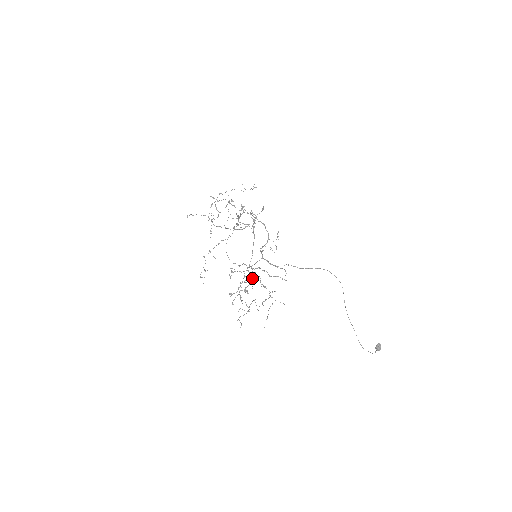
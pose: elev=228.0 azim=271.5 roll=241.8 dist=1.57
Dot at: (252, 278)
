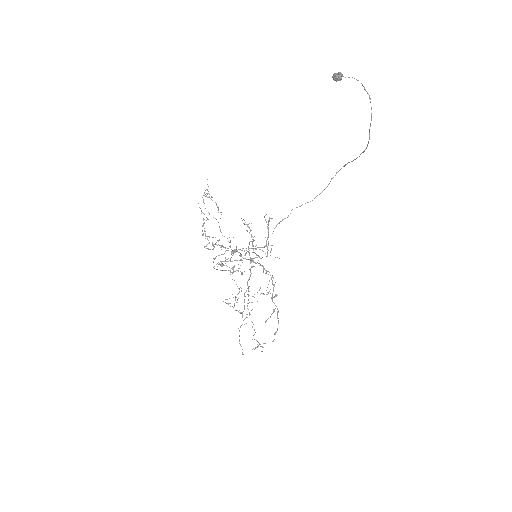
Dot at: occluded
